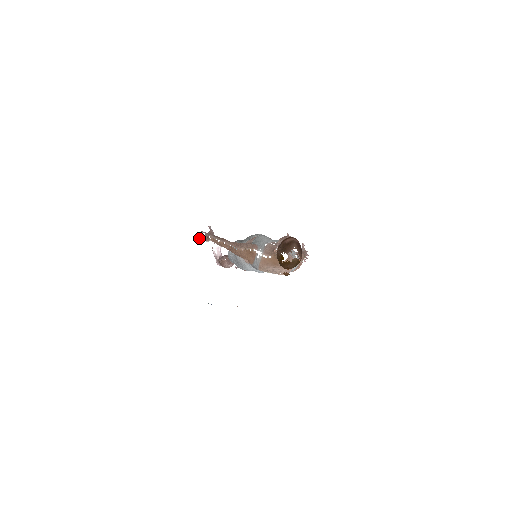
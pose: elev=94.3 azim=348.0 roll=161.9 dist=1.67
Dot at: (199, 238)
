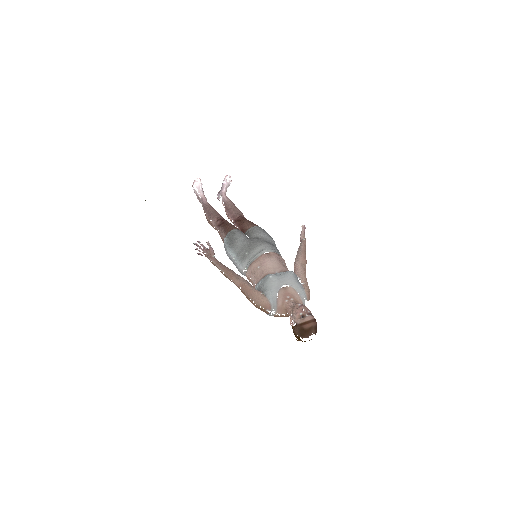
Dot at: (196, 249)
